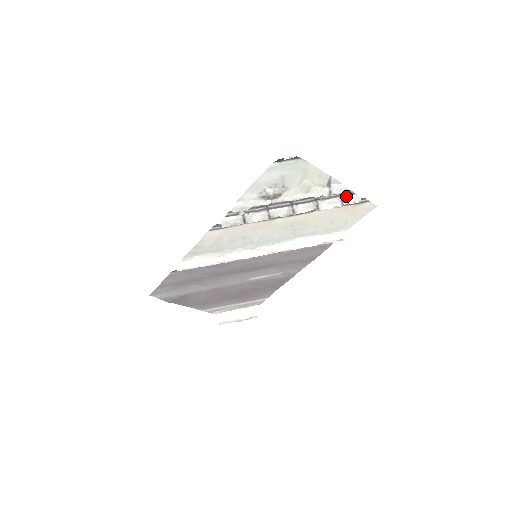
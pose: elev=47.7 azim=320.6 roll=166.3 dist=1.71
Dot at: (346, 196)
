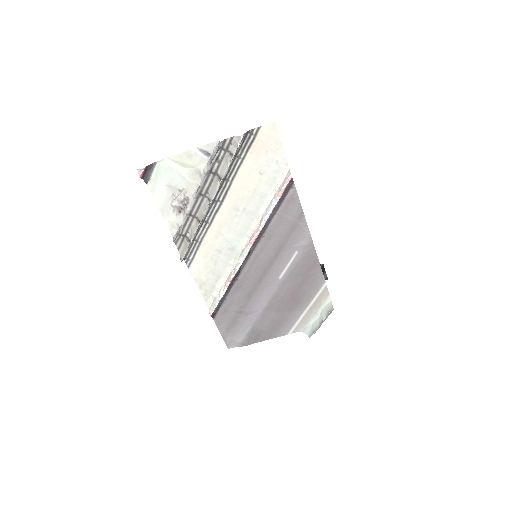
Dot at: (231, 146)
